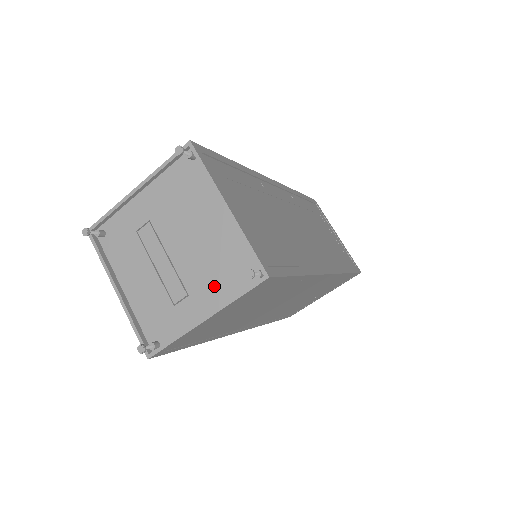
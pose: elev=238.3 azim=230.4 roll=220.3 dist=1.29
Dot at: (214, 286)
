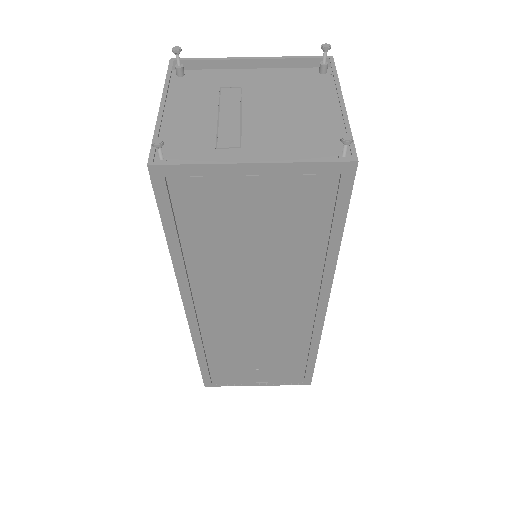
Dot at: (278, 153)
